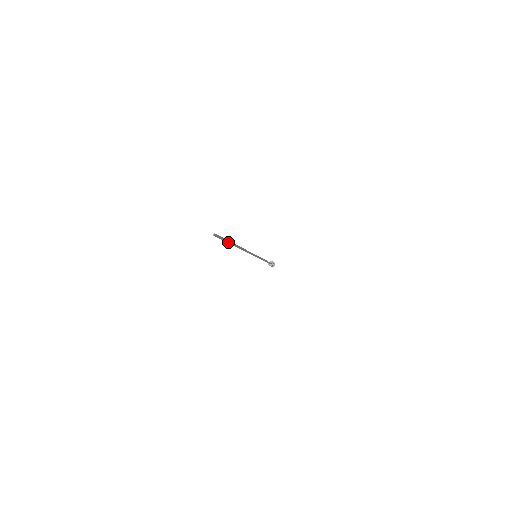
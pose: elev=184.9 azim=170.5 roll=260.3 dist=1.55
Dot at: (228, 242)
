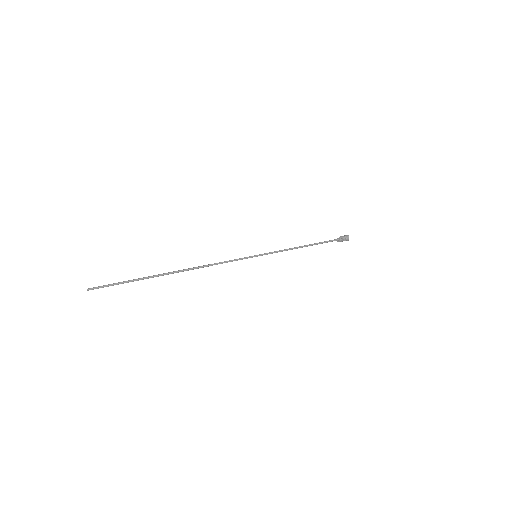
Dot at: (133, 281)
